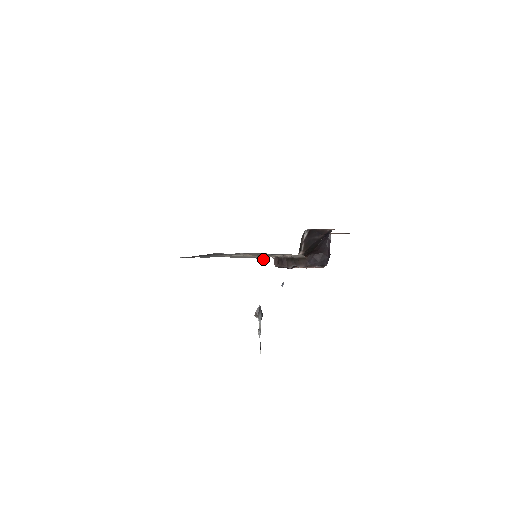
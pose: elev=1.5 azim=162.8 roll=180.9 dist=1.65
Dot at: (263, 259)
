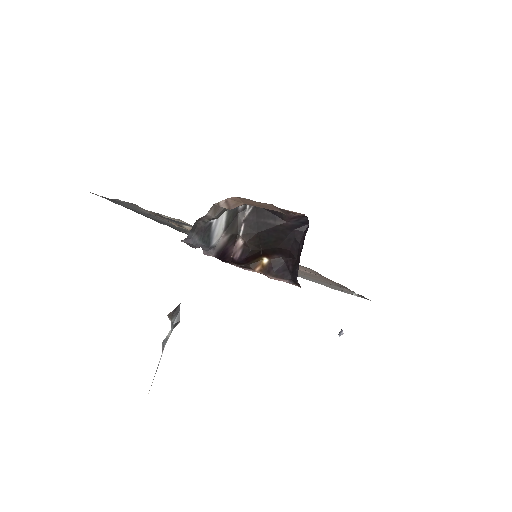
Dot at: occluded
